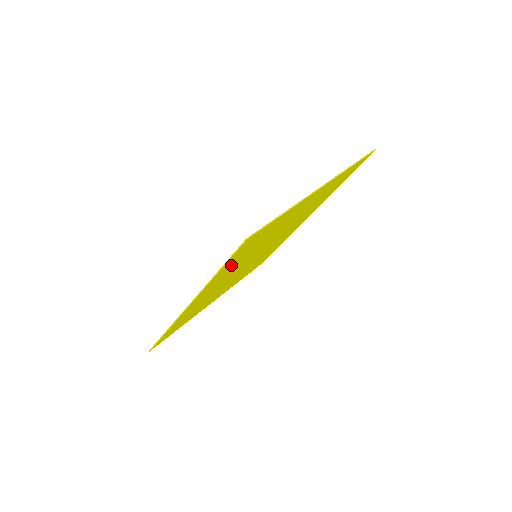
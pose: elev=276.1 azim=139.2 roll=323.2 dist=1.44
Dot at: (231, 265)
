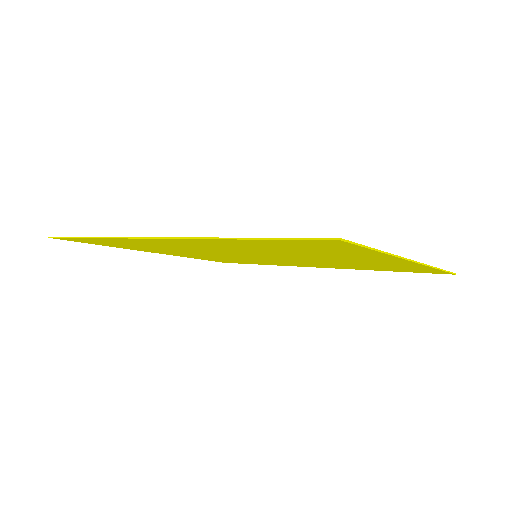
Dot at: (257, 244)
